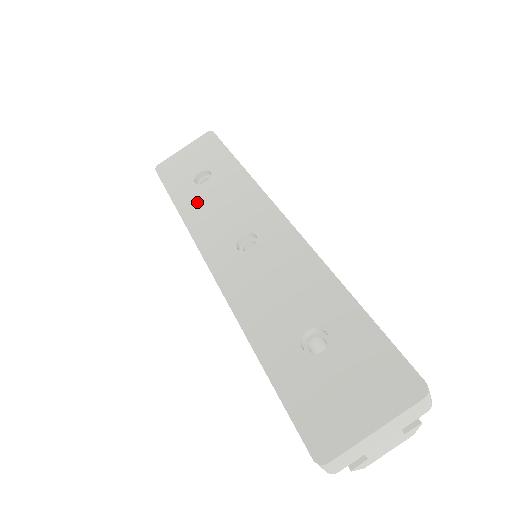
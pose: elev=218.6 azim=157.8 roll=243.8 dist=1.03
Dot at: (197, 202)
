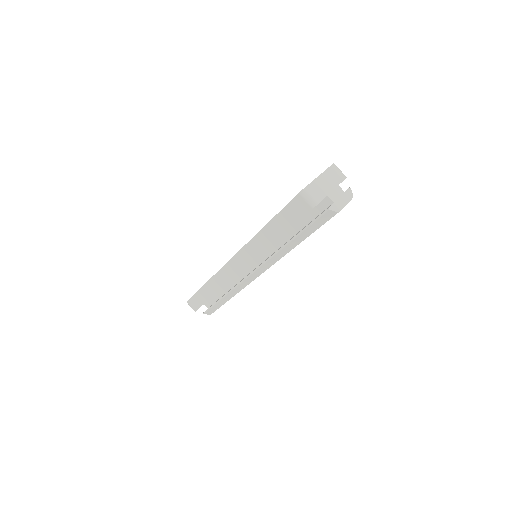
Dot at: occluded
